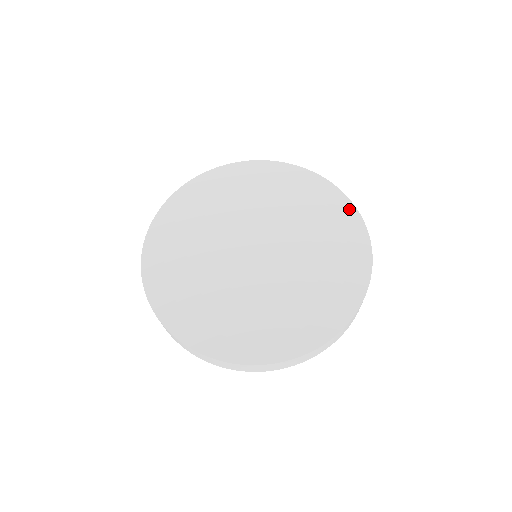
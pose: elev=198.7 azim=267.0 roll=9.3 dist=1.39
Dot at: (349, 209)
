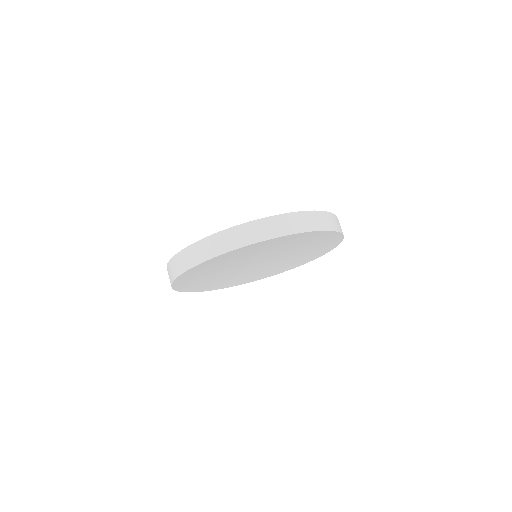
Dot at: occluded
